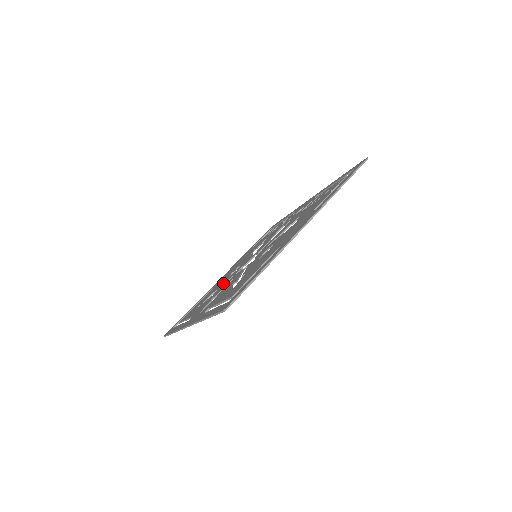
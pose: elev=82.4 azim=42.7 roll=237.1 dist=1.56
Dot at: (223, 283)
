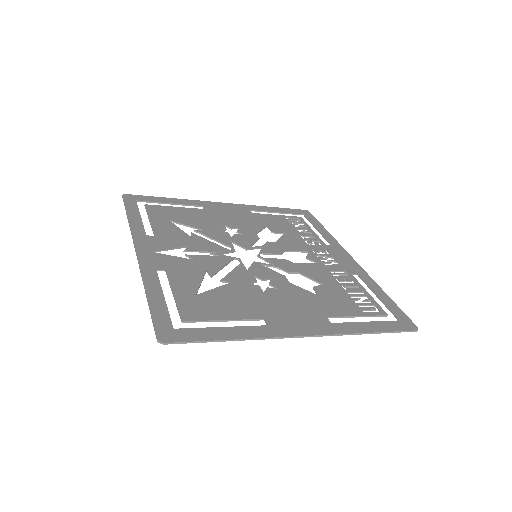
Dot at: (210, 233)
